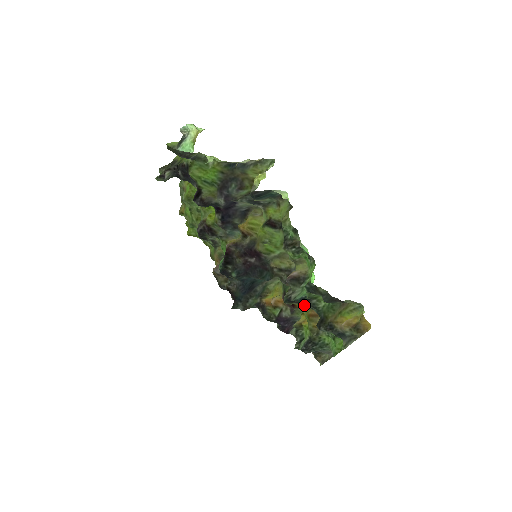
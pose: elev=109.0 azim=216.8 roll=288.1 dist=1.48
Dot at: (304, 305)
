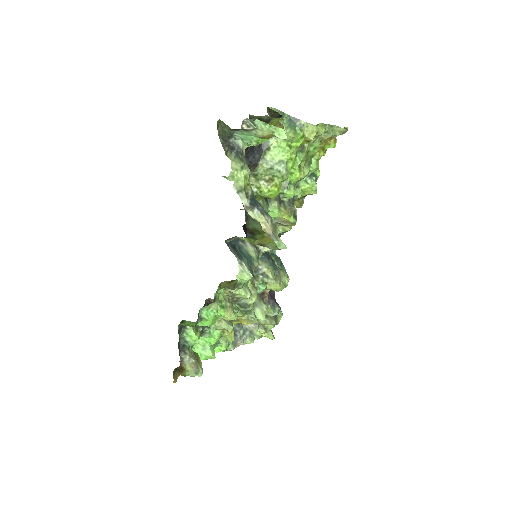
Dot at: occluded
